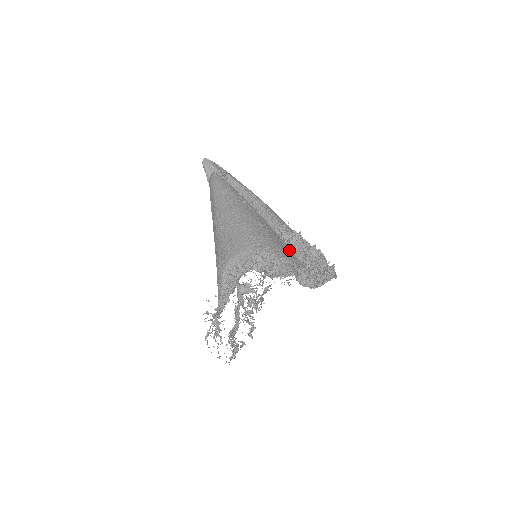
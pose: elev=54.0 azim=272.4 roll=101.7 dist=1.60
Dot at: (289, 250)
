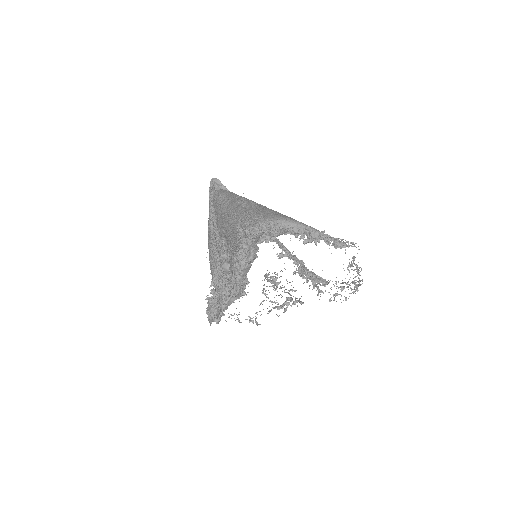
Dot at: occluded
